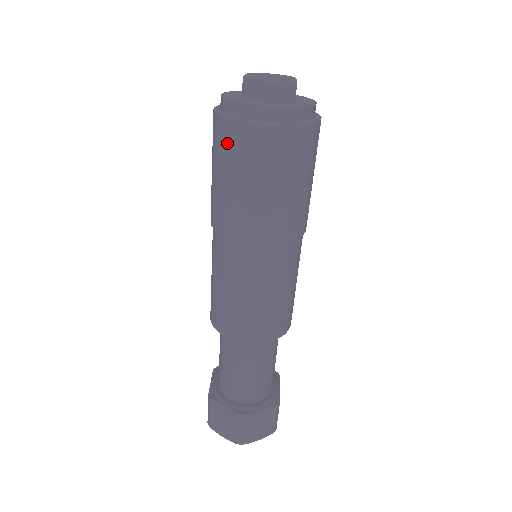
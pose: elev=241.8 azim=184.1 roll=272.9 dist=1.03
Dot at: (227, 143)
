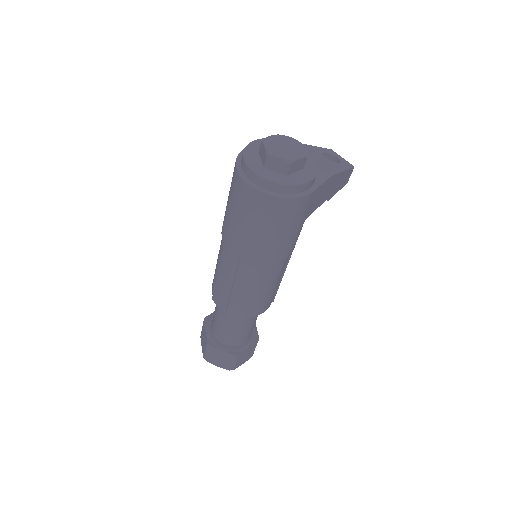
Dot at: (232, 178)
